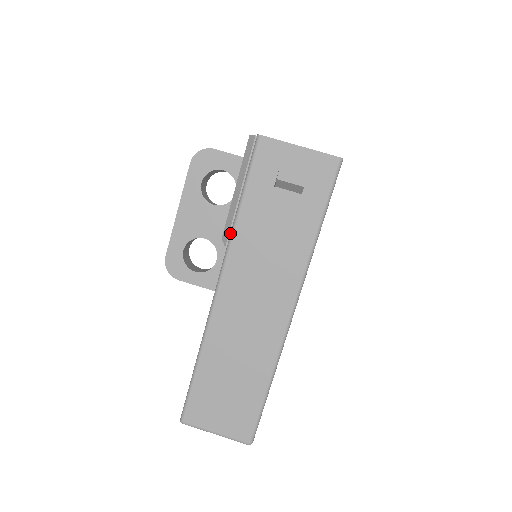
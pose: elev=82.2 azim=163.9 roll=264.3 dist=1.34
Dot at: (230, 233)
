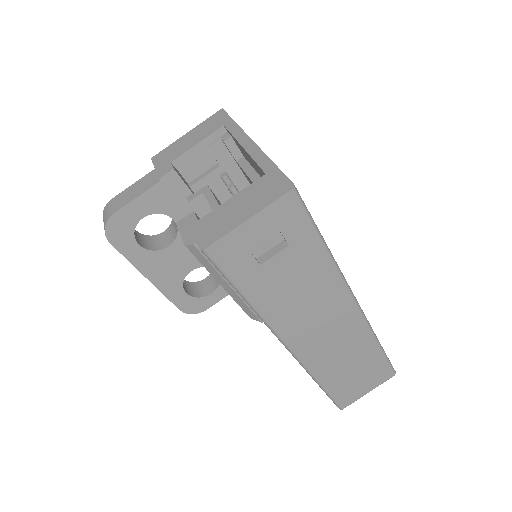
Dot at: (255, 313)
